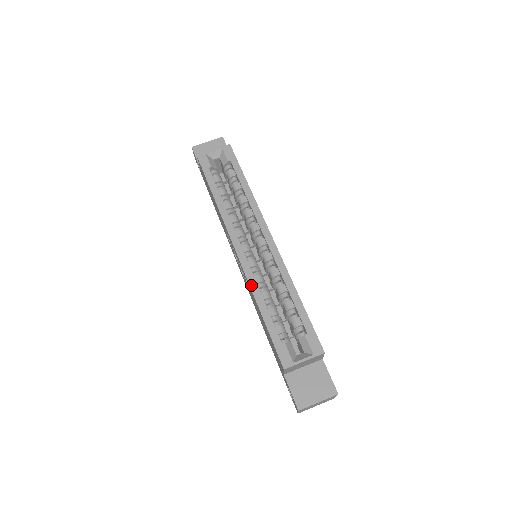
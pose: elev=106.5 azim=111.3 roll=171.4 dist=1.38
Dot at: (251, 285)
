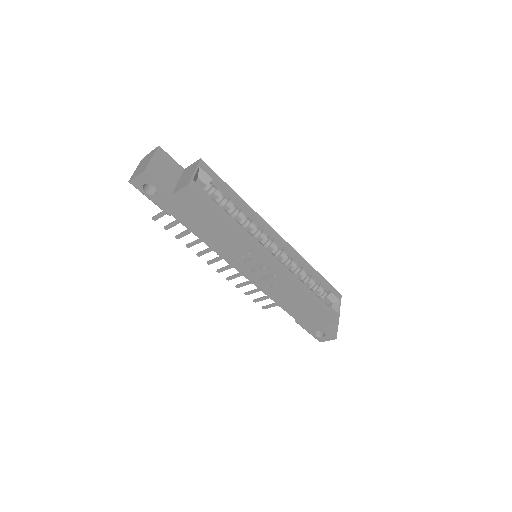
Dot at: (296, 282)
